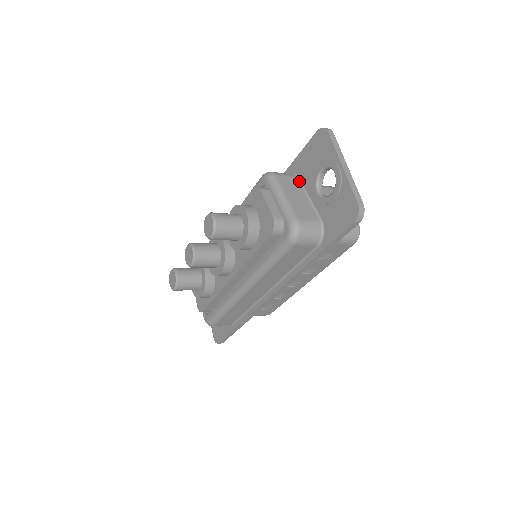
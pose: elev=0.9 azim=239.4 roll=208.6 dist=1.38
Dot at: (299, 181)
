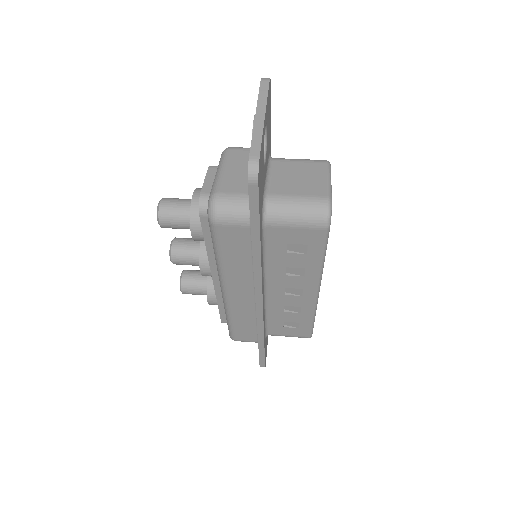
Dot at: occluded
